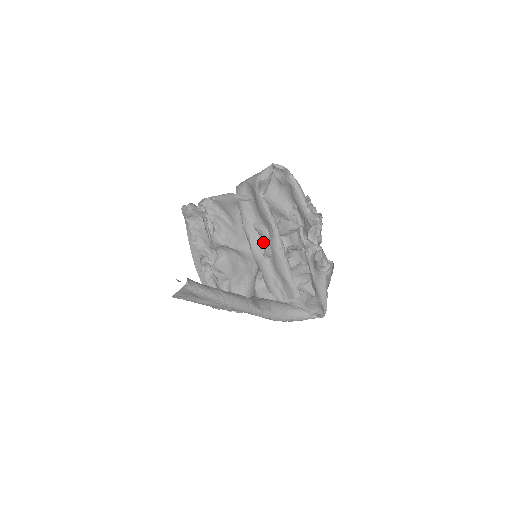
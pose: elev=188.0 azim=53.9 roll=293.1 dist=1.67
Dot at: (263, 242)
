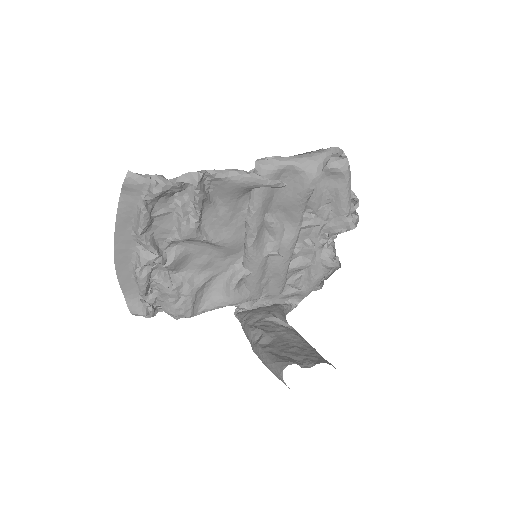
Dot at: (268, 238)
